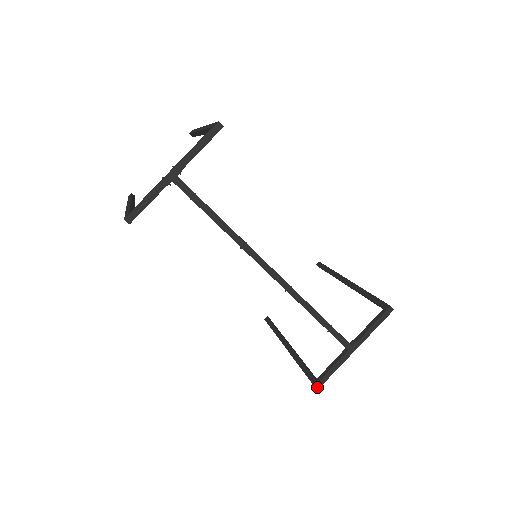
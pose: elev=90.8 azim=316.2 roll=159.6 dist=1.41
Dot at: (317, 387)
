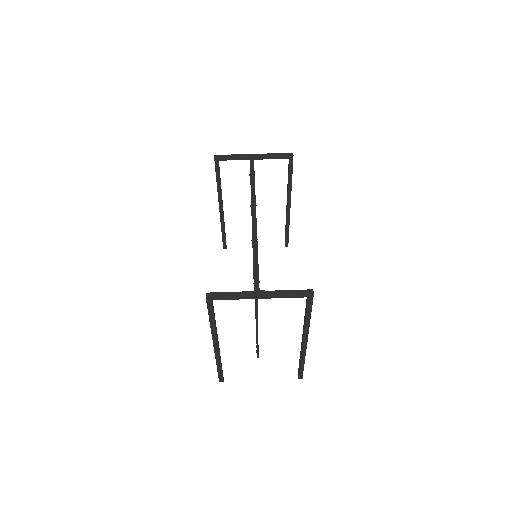
Dot at: (207, 295)
